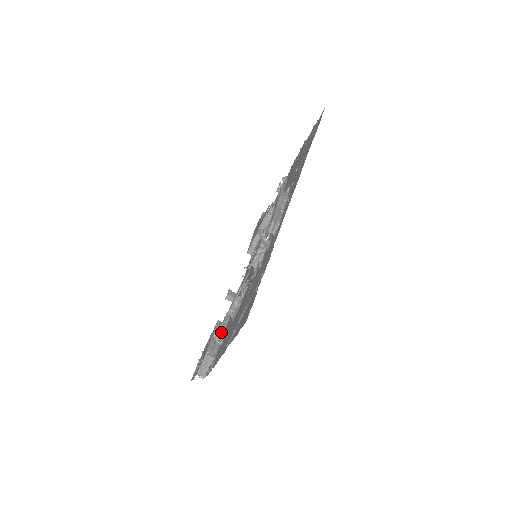
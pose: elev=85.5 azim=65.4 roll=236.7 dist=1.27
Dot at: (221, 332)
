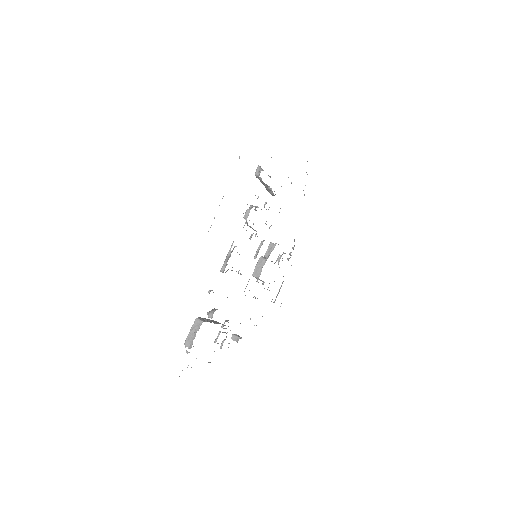
Dot at: (215, 309)
